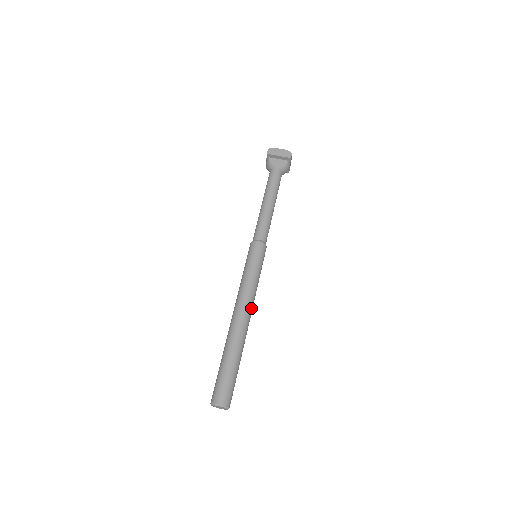
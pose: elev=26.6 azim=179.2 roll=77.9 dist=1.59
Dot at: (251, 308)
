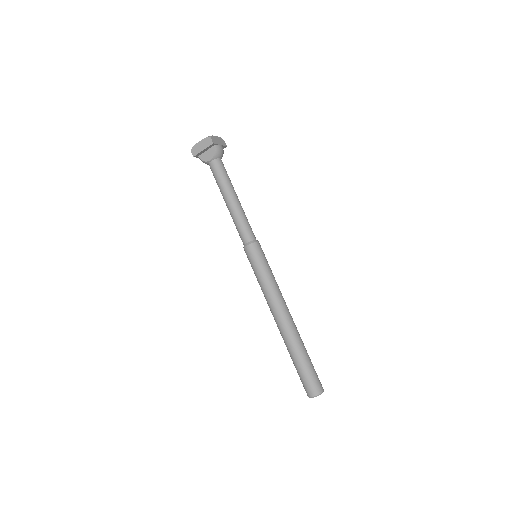
Dot at: (283, 306)
